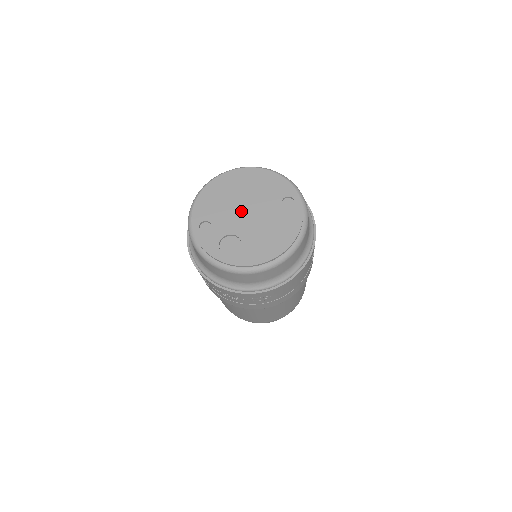
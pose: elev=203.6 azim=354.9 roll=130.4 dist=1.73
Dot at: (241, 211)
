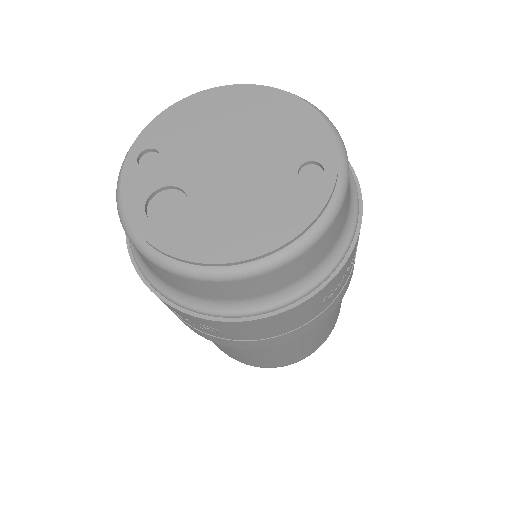
Dot at: (220, 155)
